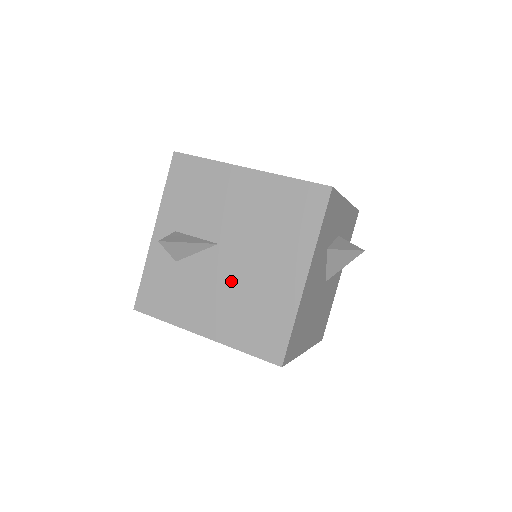
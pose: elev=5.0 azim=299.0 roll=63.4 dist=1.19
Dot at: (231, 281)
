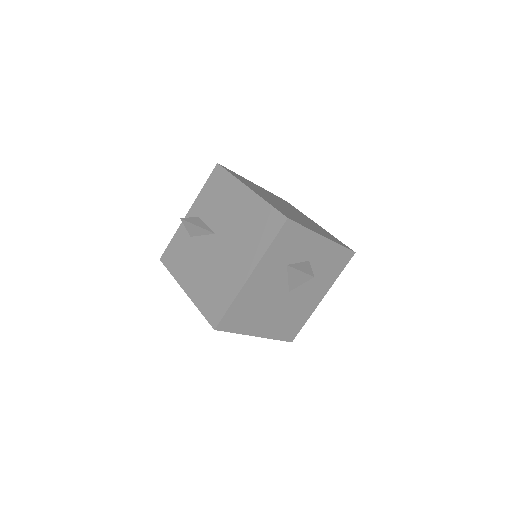
Dot at: (212, 261)
